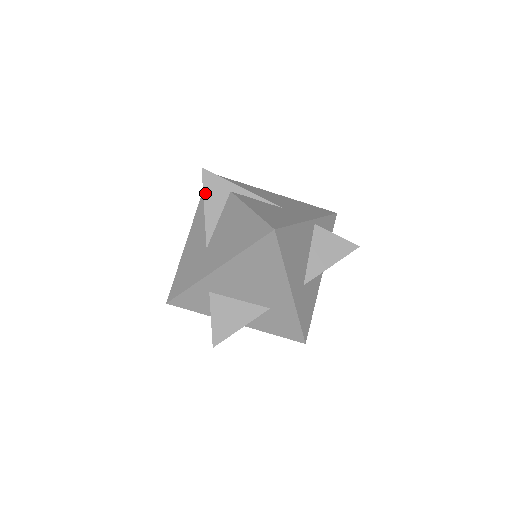
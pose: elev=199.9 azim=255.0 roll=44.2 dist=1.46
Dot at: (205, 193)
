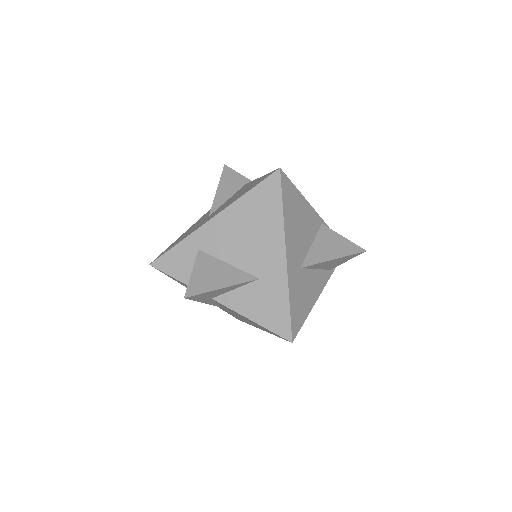
Dot at: (221, 180)
